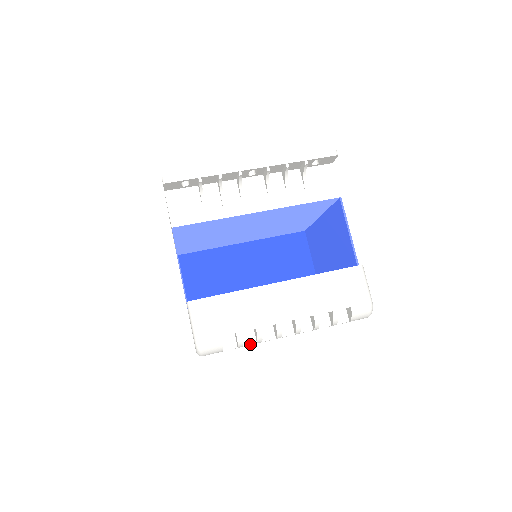
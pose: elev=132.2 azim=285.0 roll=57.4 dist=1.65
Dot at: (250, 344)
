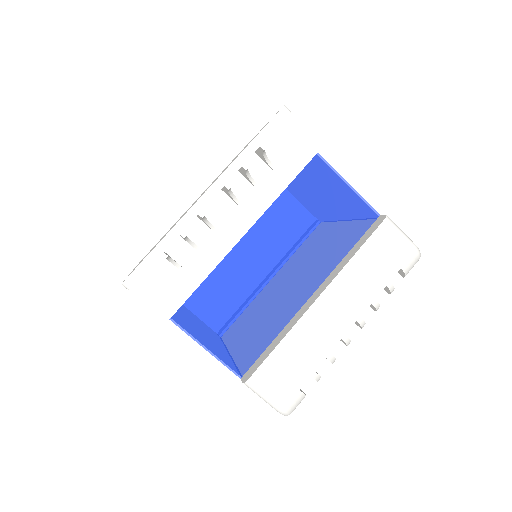
Dot at: (326, 369)
